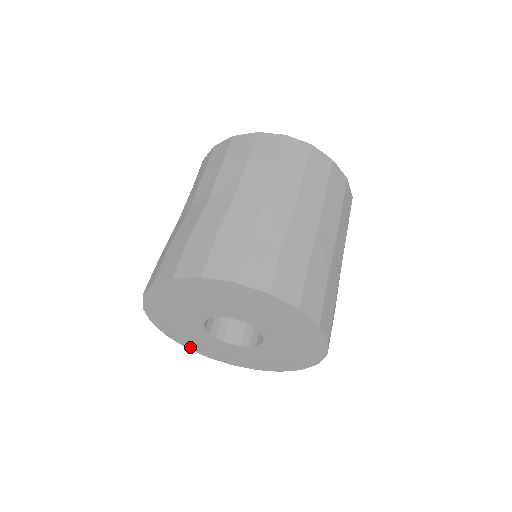
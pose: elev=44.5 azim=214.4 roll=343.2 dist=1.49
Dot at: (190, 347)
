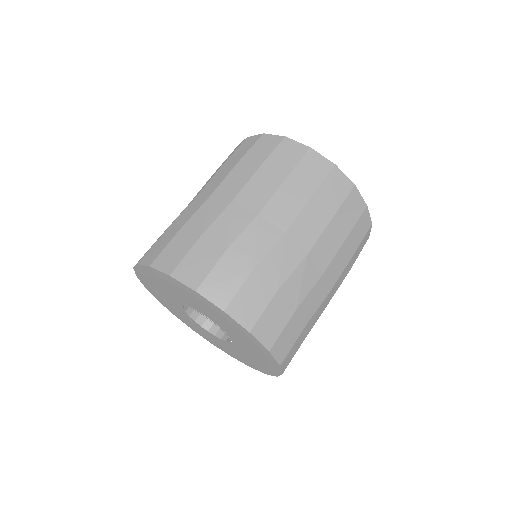
Dot at: (214, 344)
